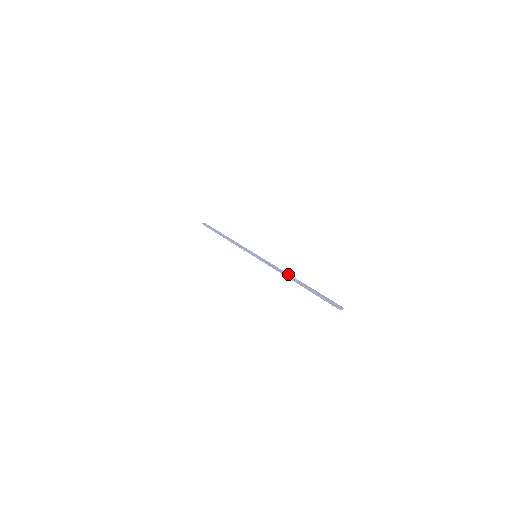
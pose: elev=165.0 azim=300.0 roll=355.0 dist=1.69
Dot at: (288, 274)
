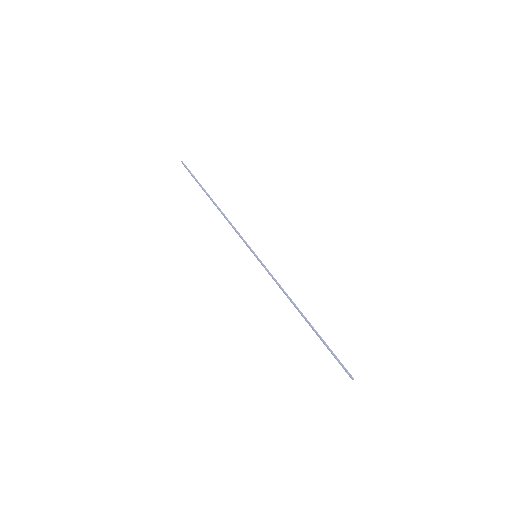
Dot at: (295, 304)
